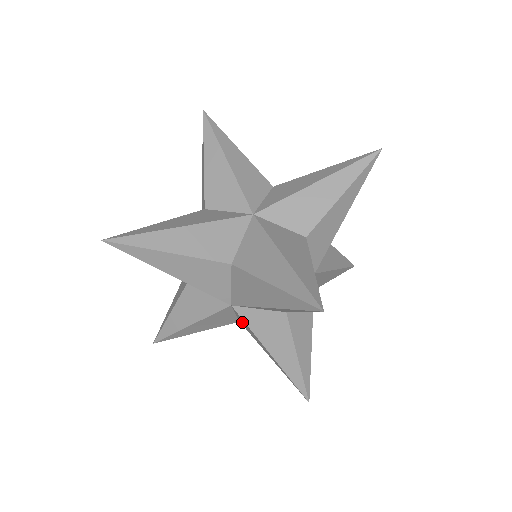
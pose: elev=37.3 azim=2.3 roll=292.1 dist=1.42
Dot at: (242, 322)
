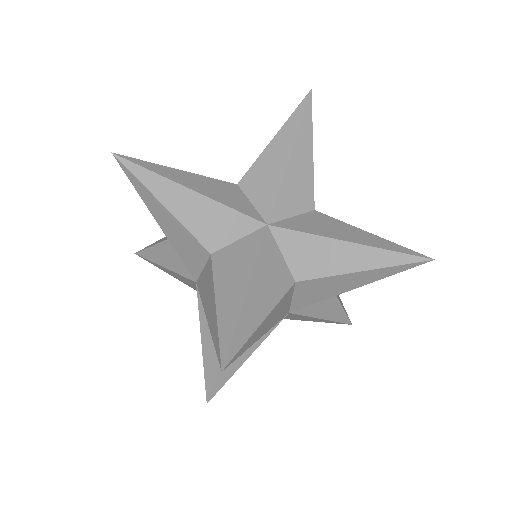
Dot at: occluded
